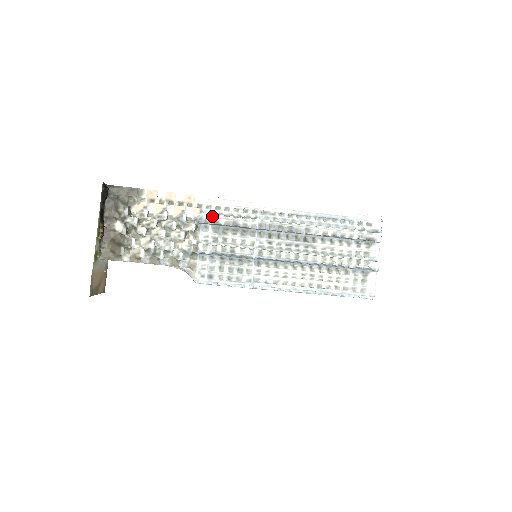
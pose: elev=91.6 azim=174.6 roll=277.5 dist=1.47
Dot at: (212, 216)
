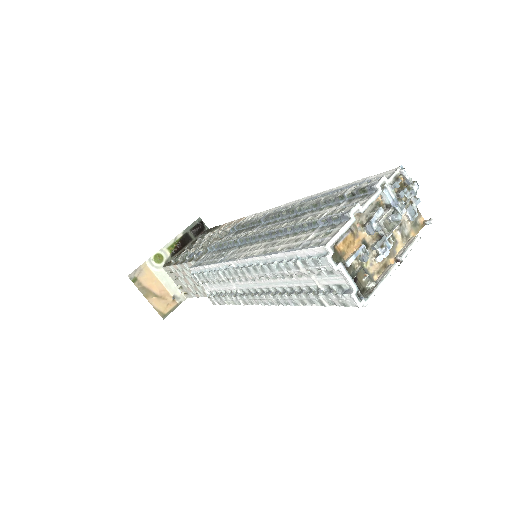
Dot at: (240, 222)
